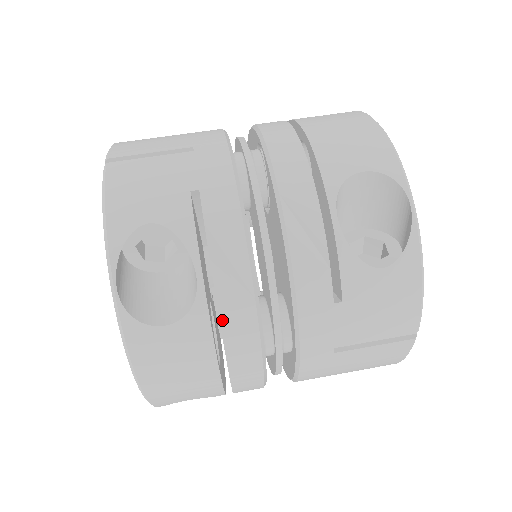
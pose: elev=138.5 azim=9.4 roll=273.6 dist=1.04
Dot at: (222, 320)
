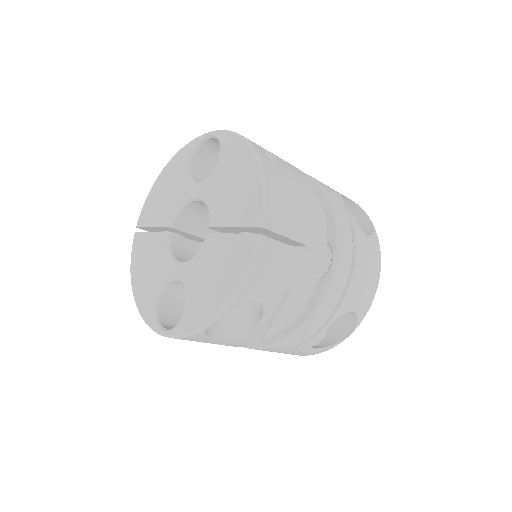
Dot at: (239, 342)
